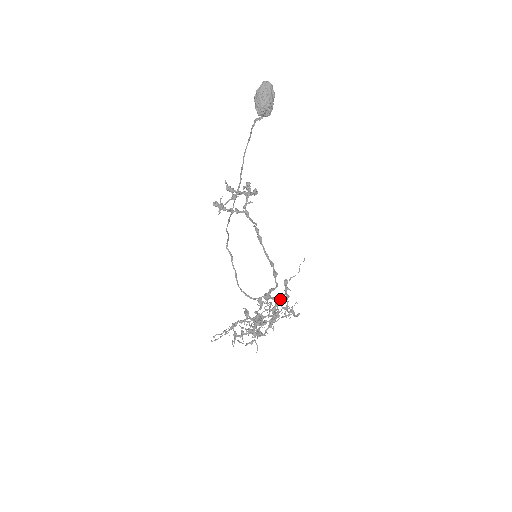
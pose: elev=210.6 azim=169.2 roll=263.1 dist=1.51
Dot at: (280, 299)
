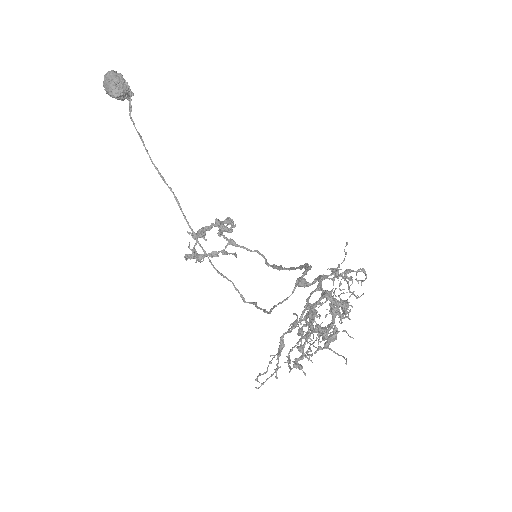
Dot at: occluded
